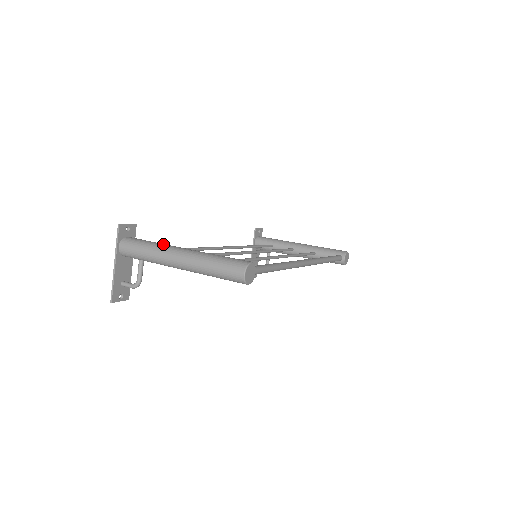
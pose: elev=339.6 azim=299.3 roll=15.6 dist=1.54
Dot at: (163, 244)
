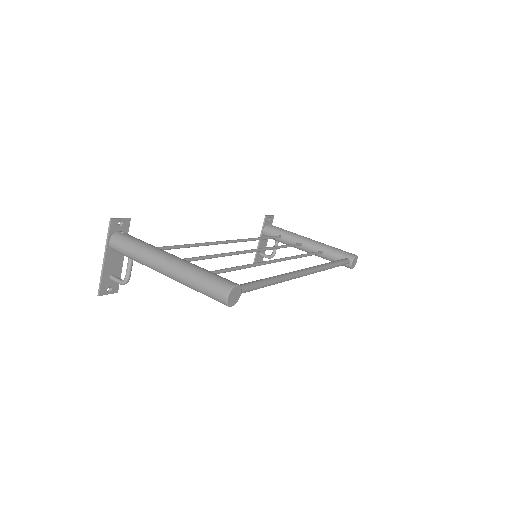
Dot at: (153, 247)
